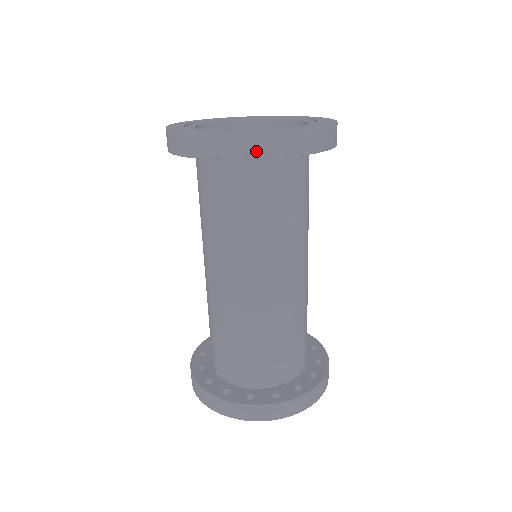
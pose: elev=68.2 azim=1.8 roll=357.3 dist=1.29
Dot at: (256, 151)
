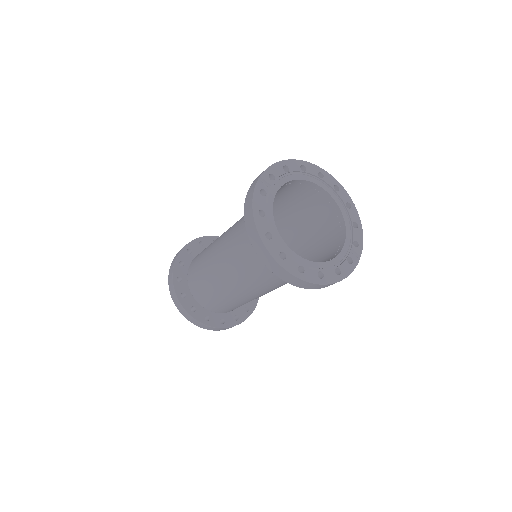
Dot at: (281, 275)
